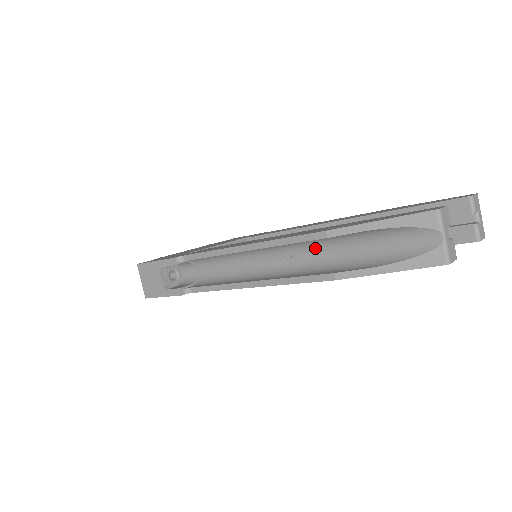
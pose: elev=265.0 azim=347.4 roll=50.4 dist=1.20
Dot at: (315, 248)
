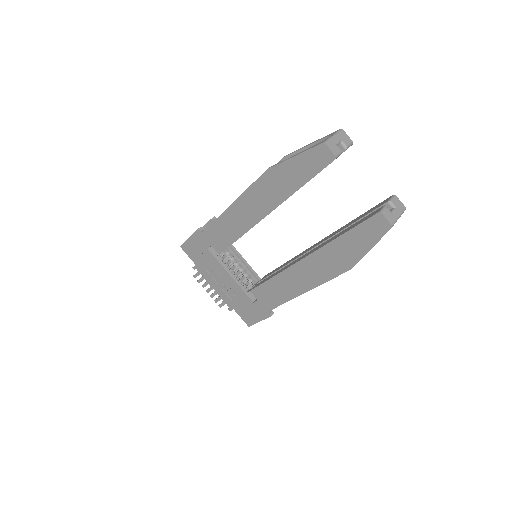
Dot at: occluded
